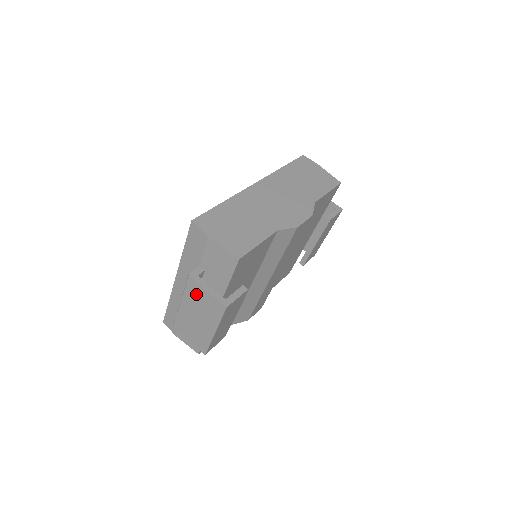
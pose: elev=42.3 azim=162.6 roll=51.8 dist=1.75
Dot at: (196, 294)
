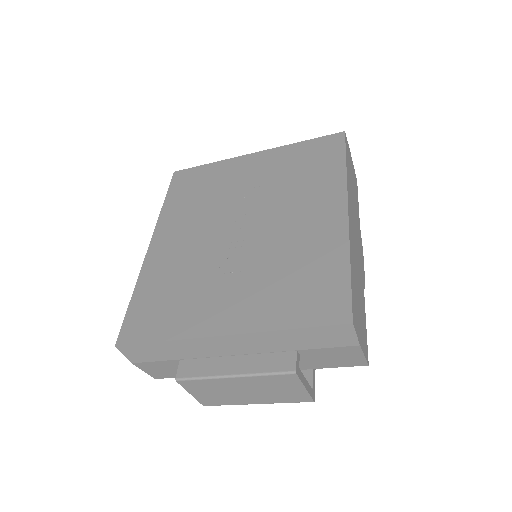
Dot at: (280, 384)
